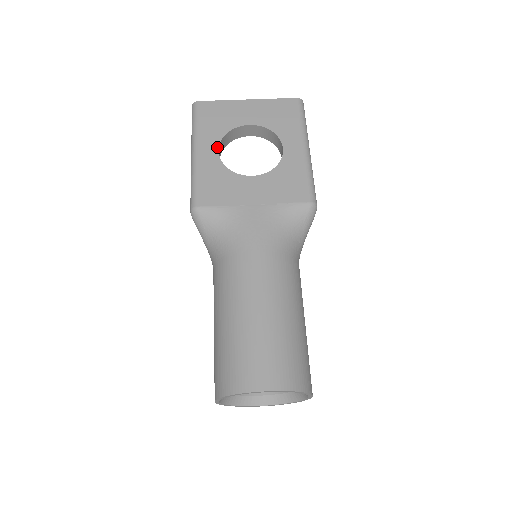
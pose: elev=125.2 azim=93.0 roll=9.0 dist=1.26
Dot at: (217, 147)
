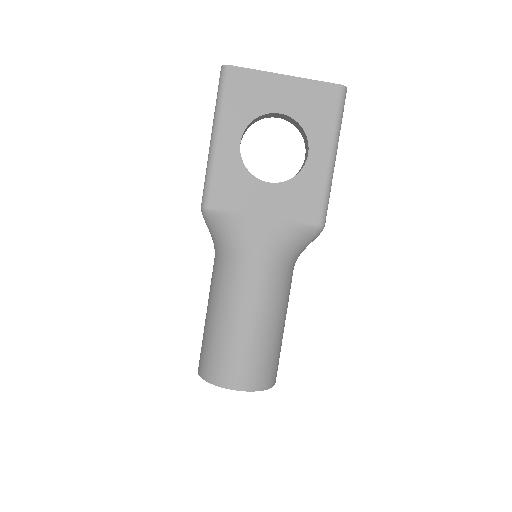
Dot at: (240, 137)
